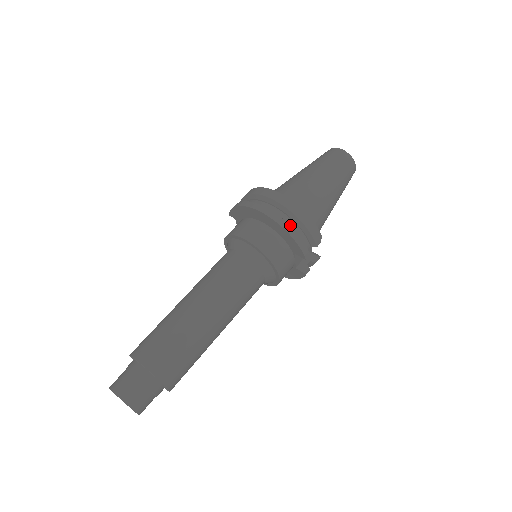
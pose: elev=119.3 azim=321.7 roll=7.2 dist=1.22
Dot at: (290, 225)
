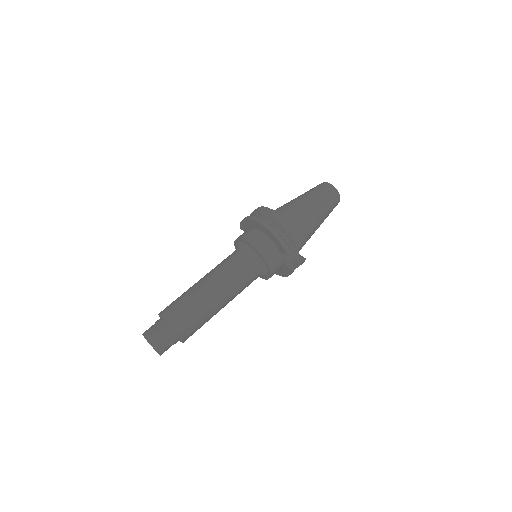
Dot at: (276, 230)
